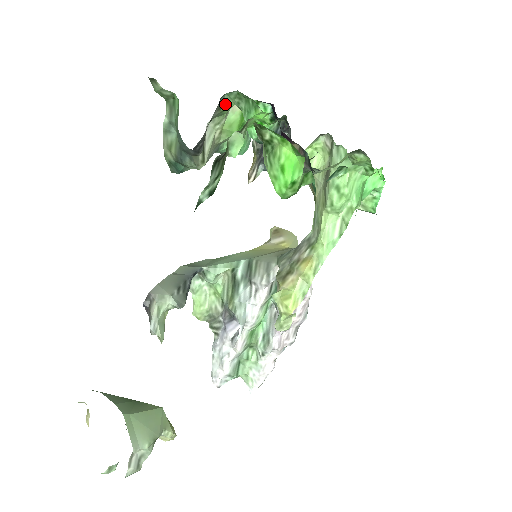
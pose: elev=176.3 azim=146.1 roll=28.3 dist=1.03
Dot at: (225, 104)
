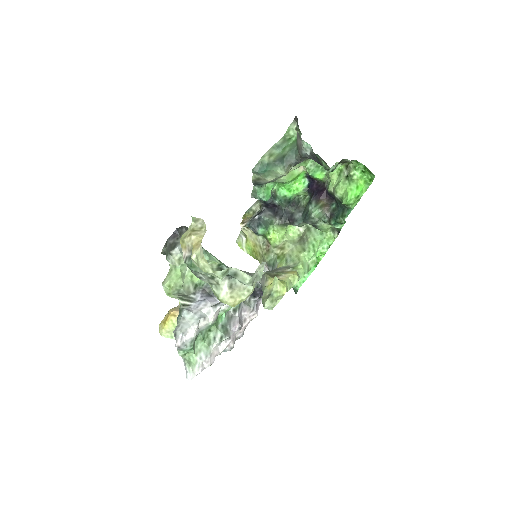
Dot at: (308, 160)
